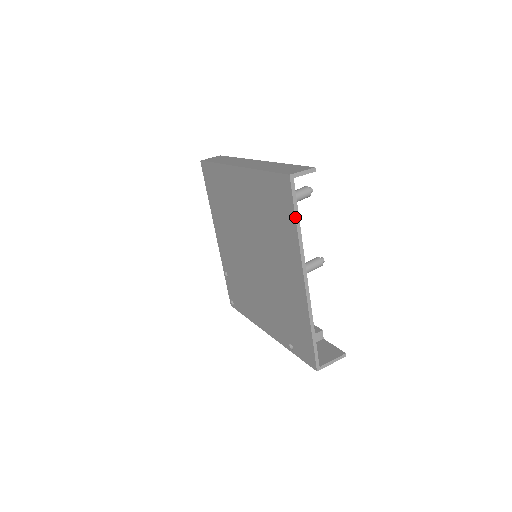
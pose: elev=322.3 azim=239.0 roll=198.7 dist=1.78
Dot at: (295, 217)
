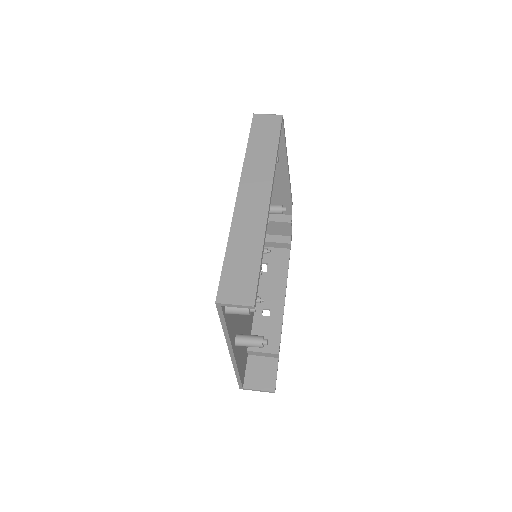
Dot at: occluded
